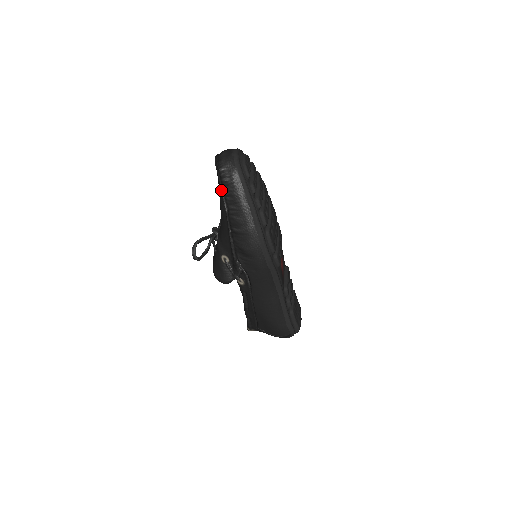
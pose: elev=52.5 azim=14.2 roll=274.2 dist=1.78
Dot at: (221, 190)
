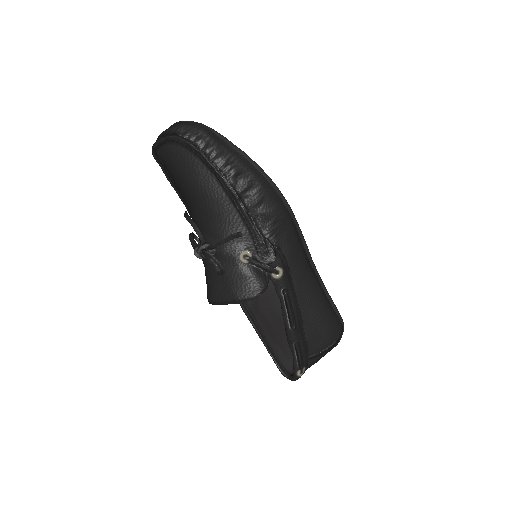
Dot at: (201, 154)
